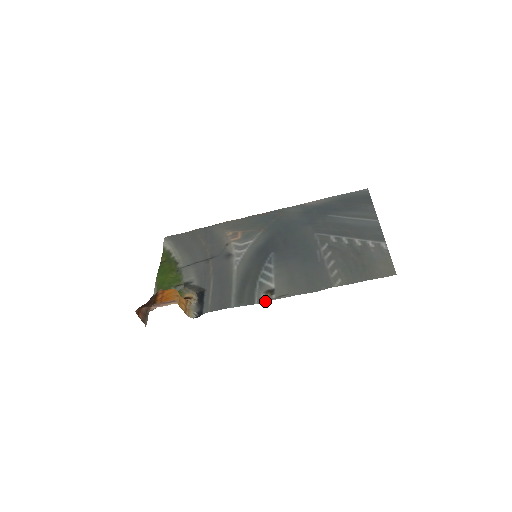
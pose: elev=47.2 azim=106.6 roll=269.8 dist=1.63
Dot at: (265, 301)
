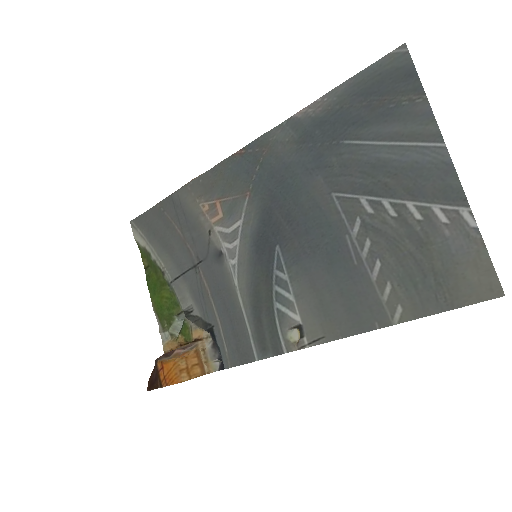
Dot at: (296, 350)
